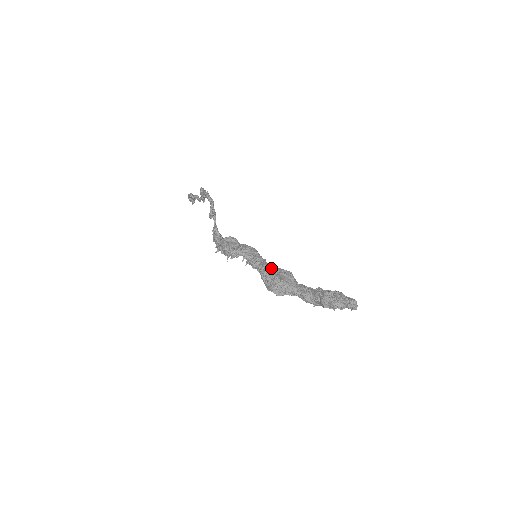
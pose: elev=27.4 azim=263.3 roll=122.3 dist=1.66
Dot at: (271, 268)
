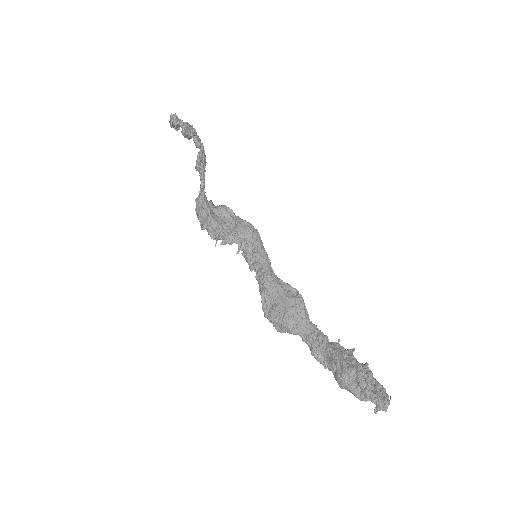
Dot at: (275, 283)
